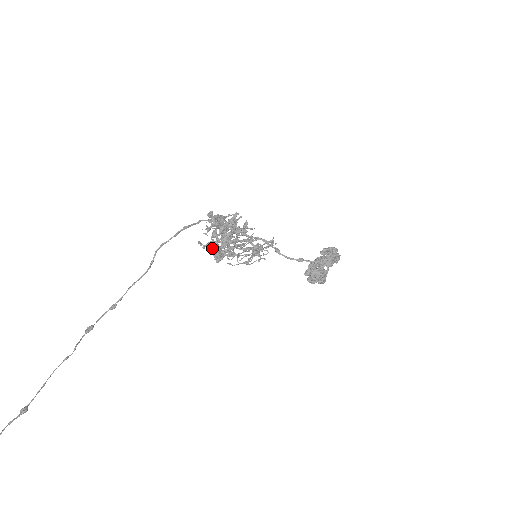
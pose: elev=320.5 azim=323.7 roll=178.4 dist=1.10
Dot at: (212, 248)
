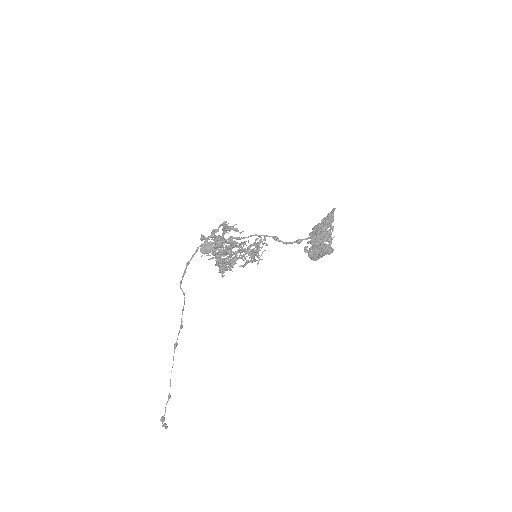
Dot at: occluded
